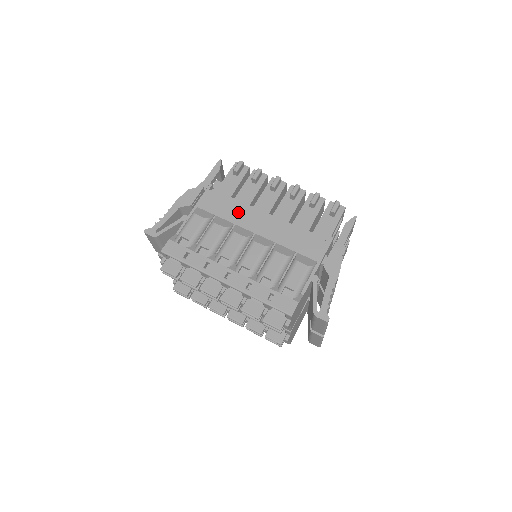
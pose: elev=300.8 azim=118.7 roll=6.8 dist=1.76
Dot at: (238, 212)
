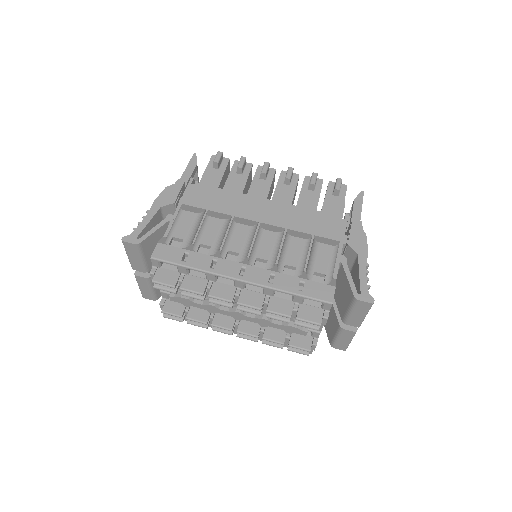
Dot at: (233, 203)
